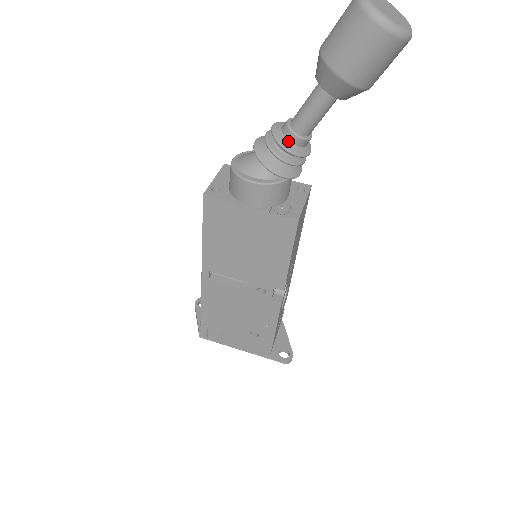
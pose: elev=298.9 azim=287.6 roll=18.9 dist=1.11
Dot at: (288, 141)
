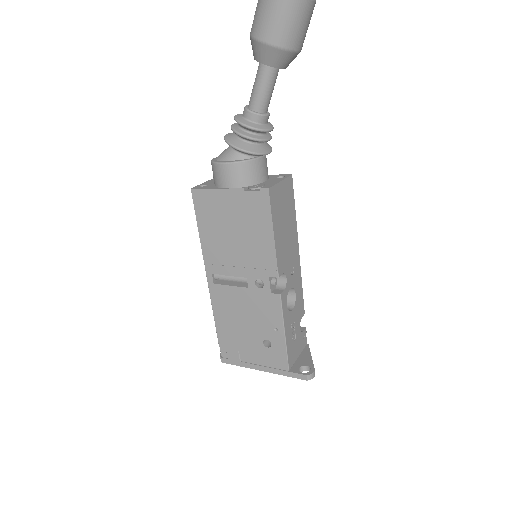
Dot at: (247, 120)
